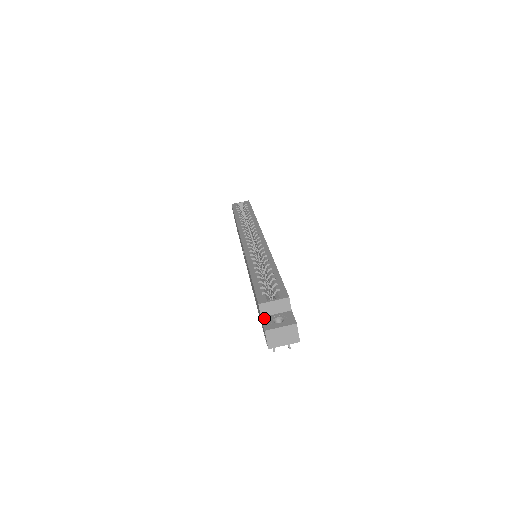
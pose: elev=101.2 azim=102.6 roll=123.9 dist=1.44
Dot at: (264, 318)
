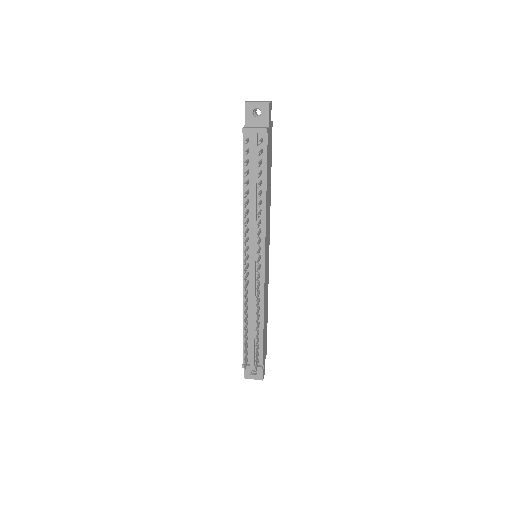
Dot at: occluded
